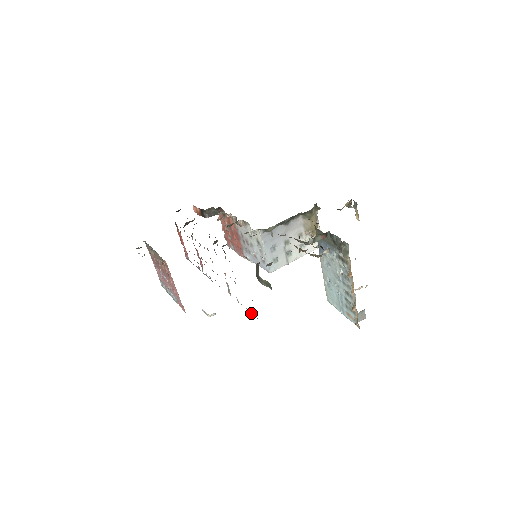
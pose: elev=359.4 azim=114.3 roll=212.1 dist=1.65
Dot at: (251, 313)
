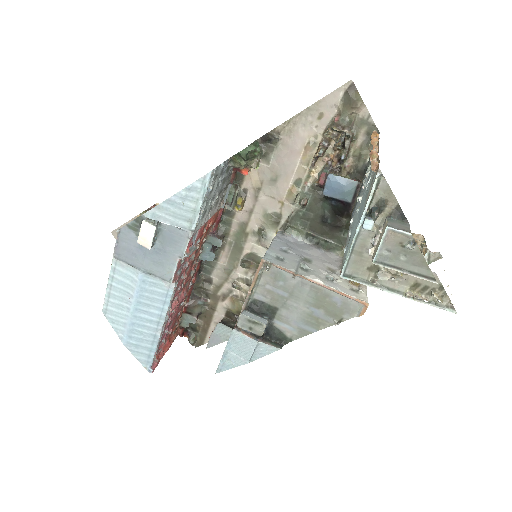
Dot at: (207, 184)
